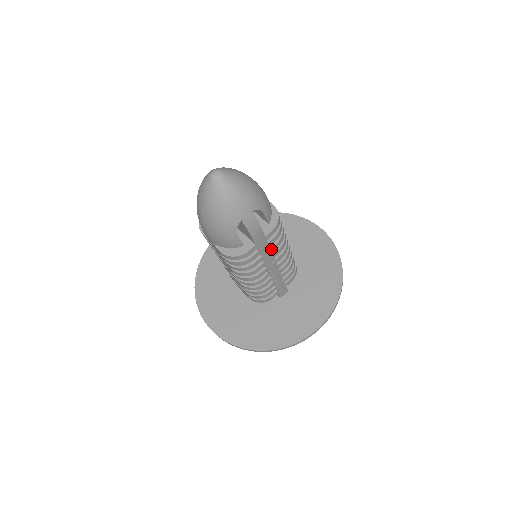
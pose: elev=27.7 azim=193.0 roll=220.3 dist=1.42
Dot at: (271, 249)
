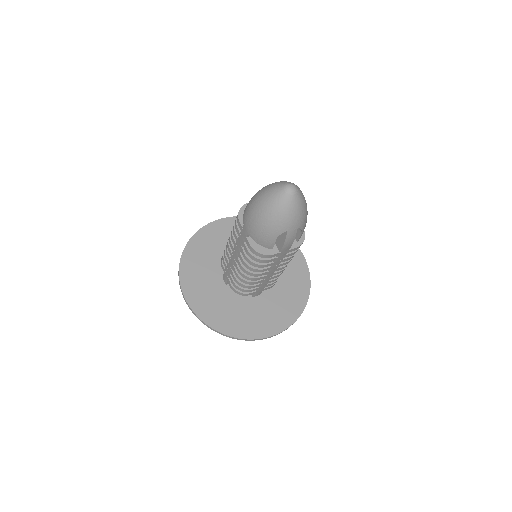
Dot at: (283, 260)
